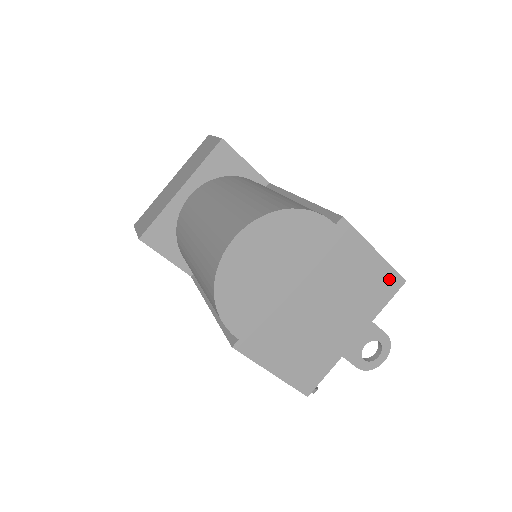
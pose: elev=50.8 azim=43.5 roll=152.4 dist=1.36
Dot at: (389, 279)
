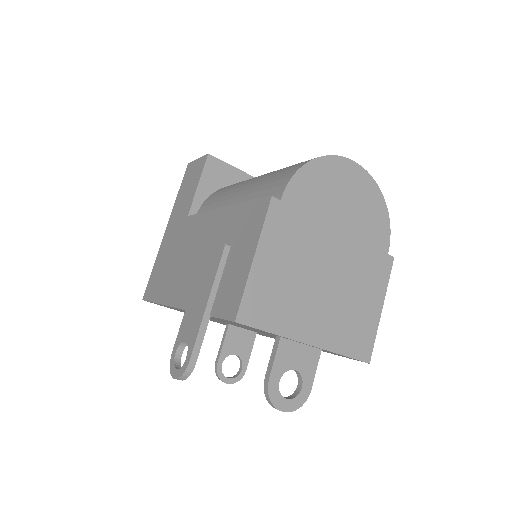
Dot at: (366, 341)
